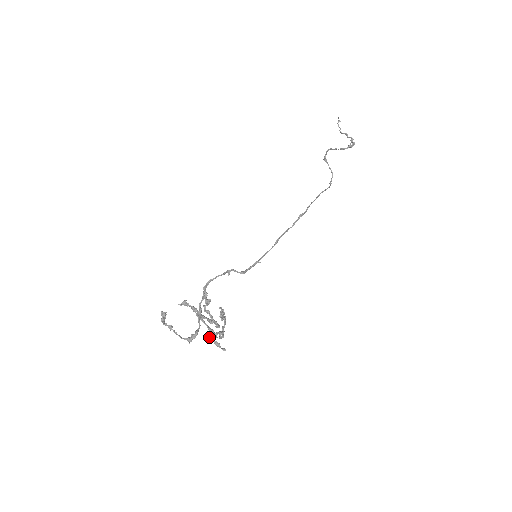
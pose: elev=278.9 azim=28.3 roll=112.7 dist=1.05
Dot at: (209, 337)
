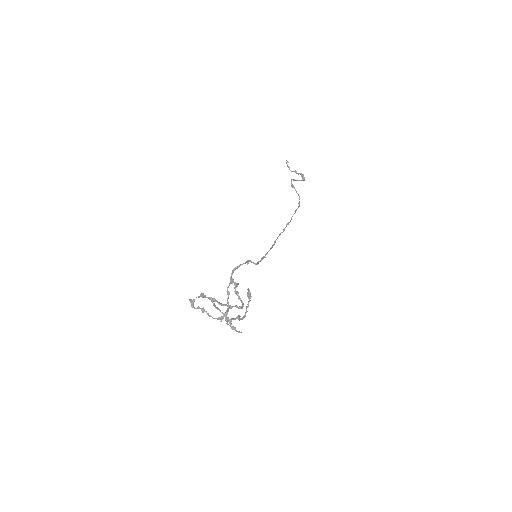
Dot at: (227, 322)
